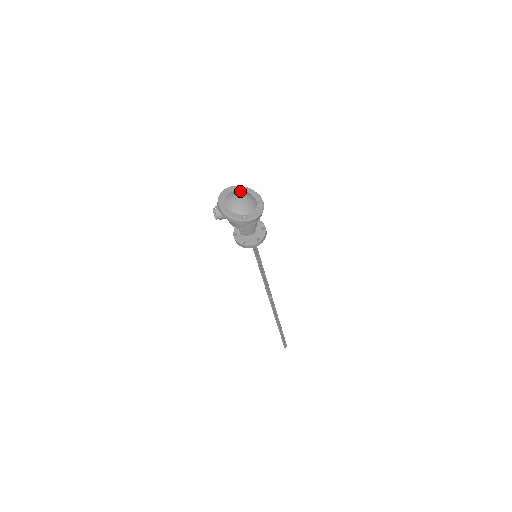
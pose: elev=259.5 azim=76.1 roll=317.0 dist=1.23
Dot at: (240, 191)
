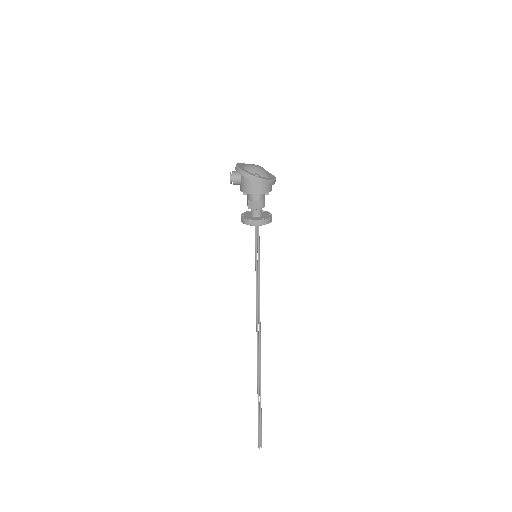
Dot at: occluded
